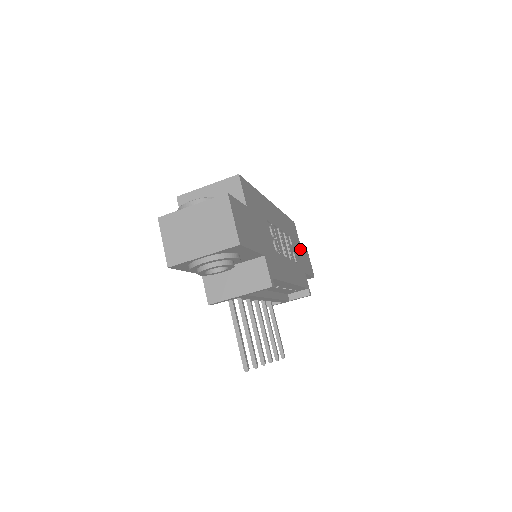
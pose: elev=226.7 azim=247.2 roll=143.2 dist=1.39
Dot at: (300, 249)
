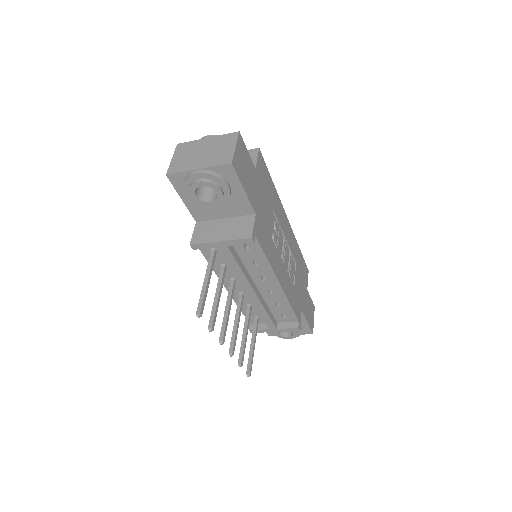
Dot at: (305, 291)
